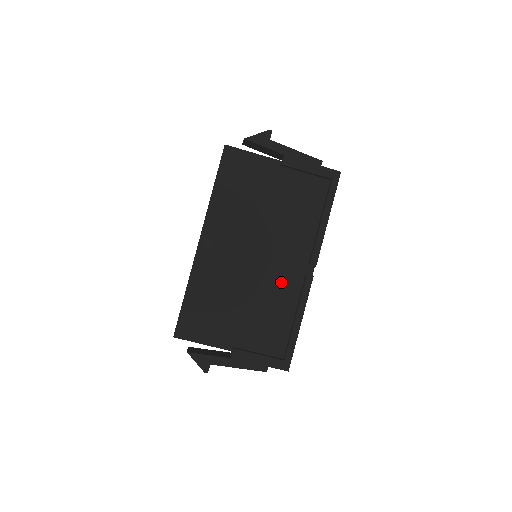
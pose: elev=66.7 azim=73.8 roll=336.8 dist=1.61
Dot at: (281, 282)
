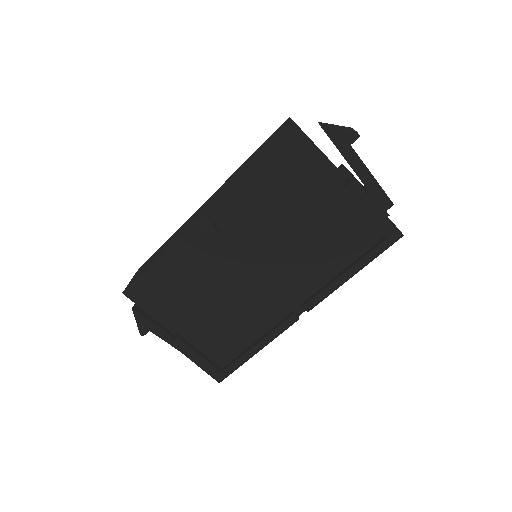
Dot at: (263, 304)
